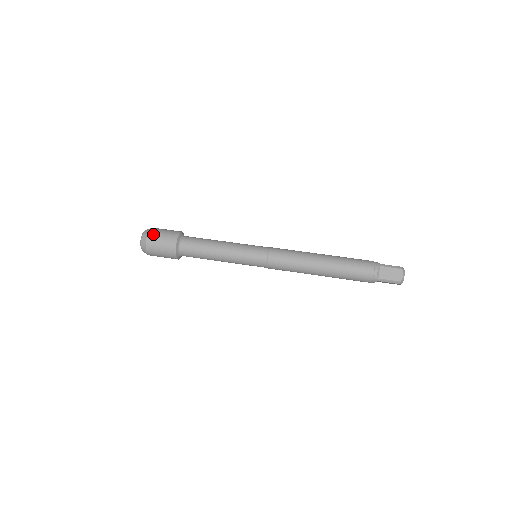
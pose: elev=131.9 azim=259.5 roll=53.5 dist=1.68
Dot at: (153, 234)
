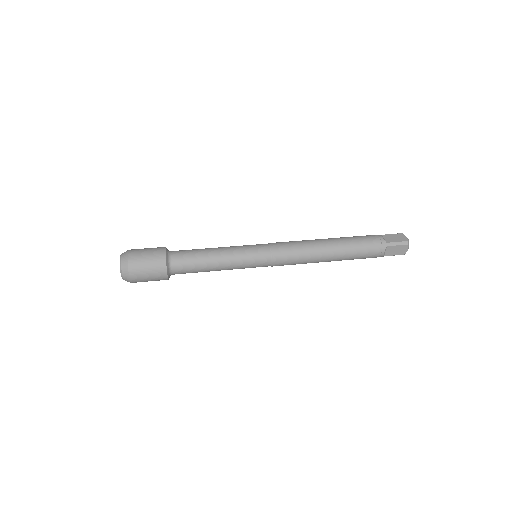
Dot at: (135, 249)
